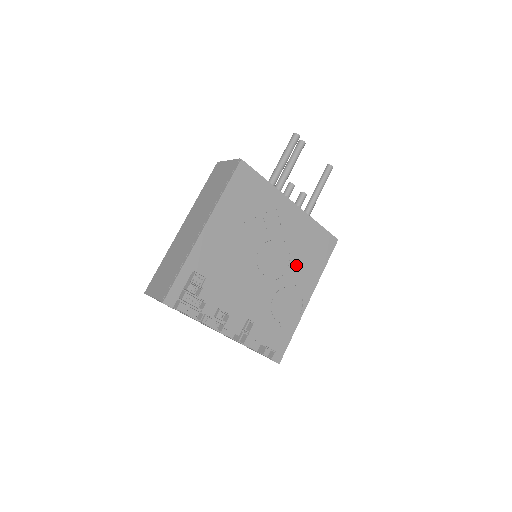
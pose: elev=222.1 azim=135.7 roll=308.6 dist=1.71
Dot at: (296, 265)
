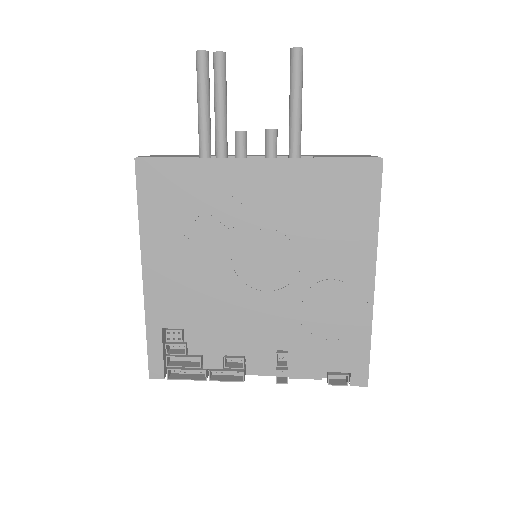
Dot at: (317, 244)
